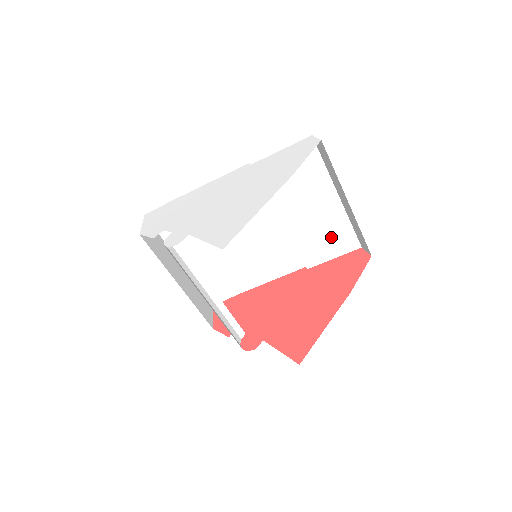
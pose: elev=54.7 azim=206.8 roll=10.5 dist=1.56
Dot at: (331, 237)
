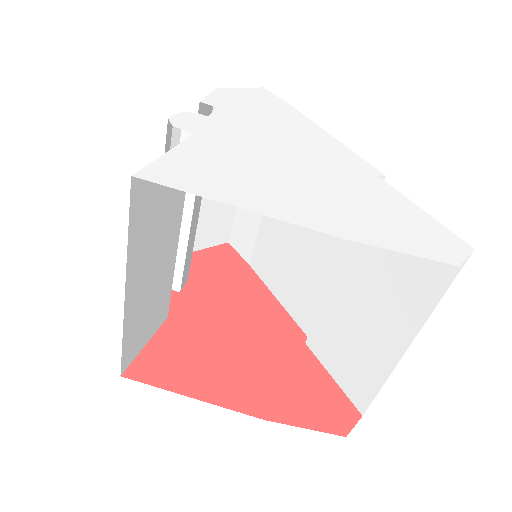
Dot at: (353, 360)
